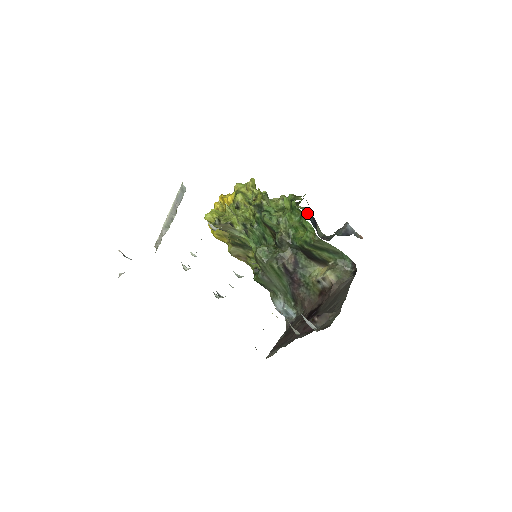
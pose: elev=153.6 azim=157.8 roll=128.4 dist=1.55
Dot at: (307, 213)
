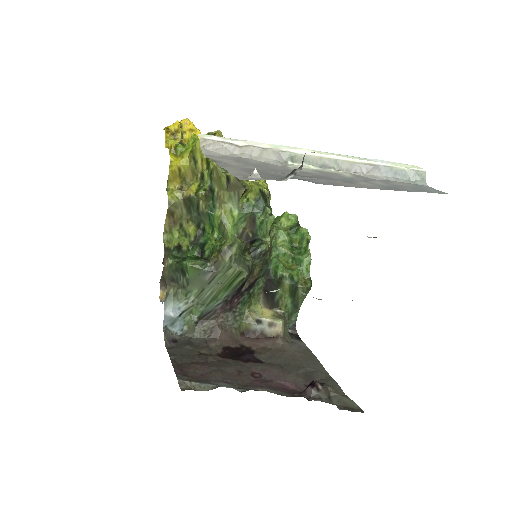
Dot at: occluded
